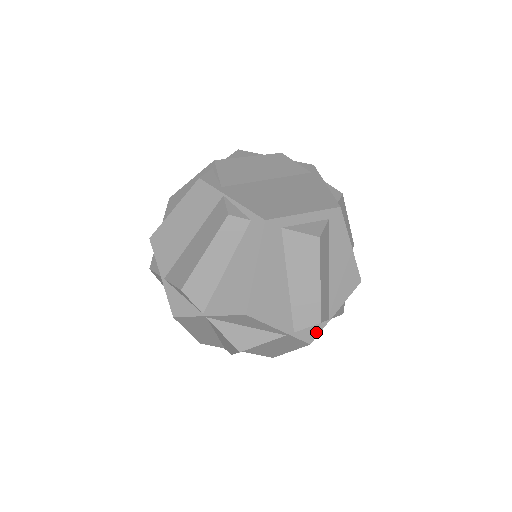
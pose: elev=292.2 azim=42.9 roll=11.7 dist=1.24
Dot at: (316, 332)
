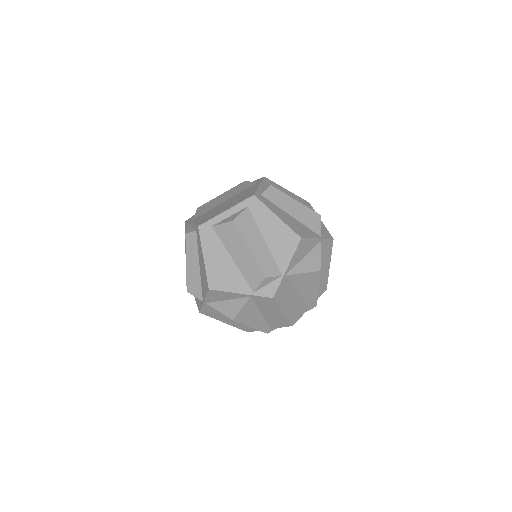
Dot at: (274, 288)
